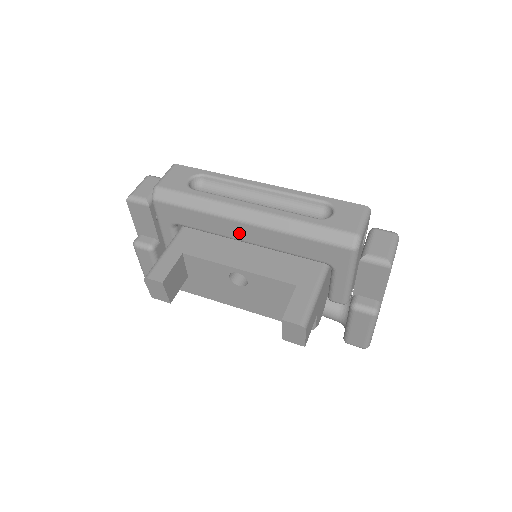
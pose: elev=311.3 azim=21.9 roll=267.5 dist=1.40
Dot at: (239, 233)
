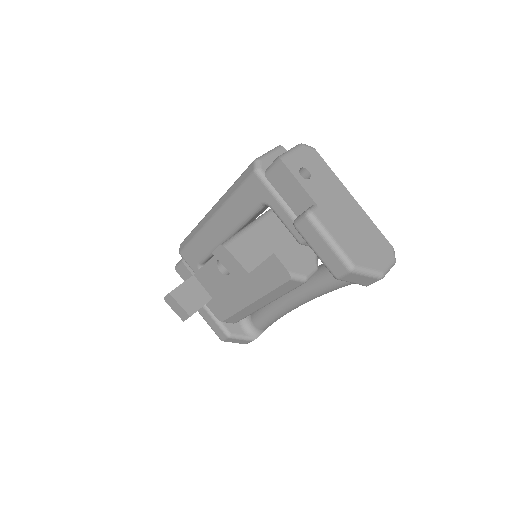
Dot at: (216, 233)
